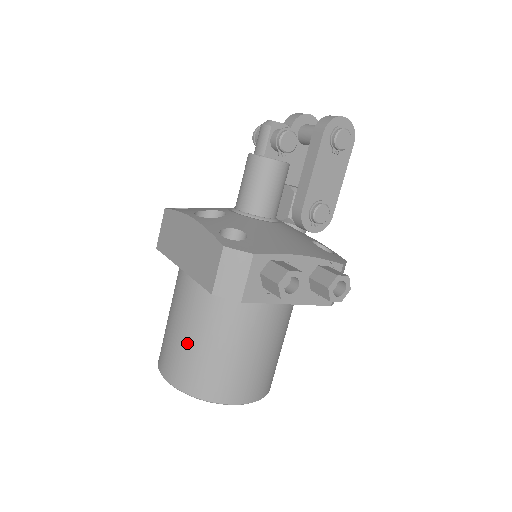
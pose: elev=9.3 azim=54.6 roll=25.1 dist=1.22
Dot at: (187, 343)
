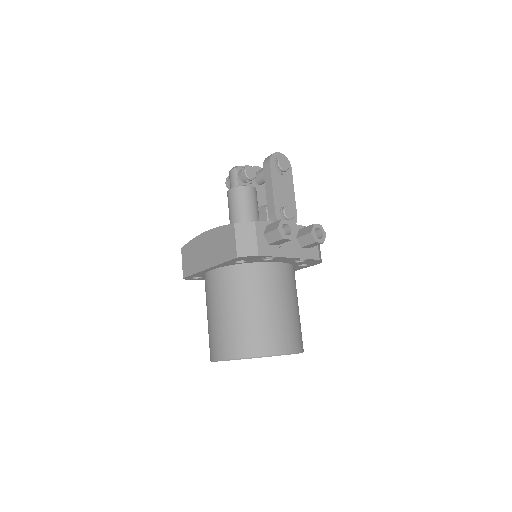
Dot at: (230, 319)
